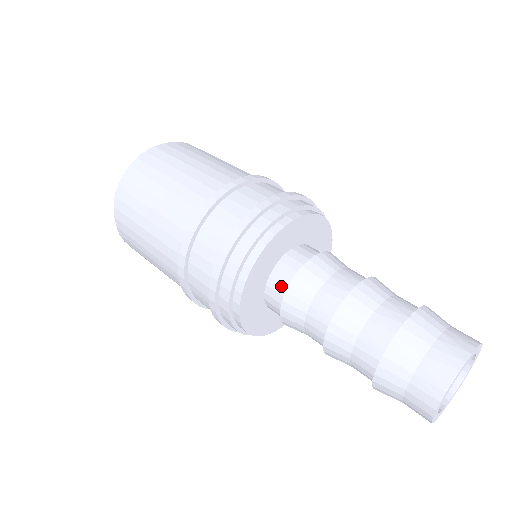
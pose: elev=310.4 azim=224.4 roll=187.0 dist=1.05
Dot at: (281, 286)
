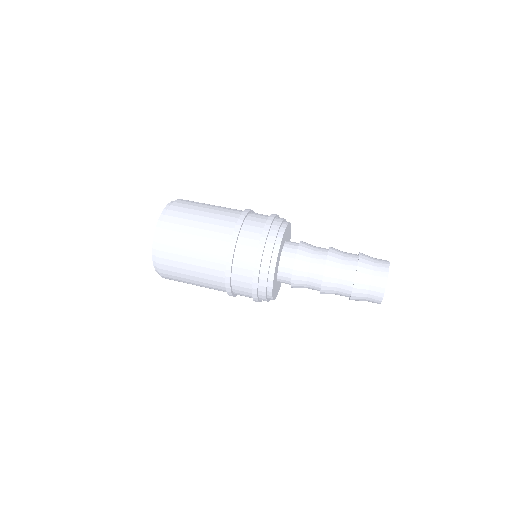
Dot at: (291, 253)
